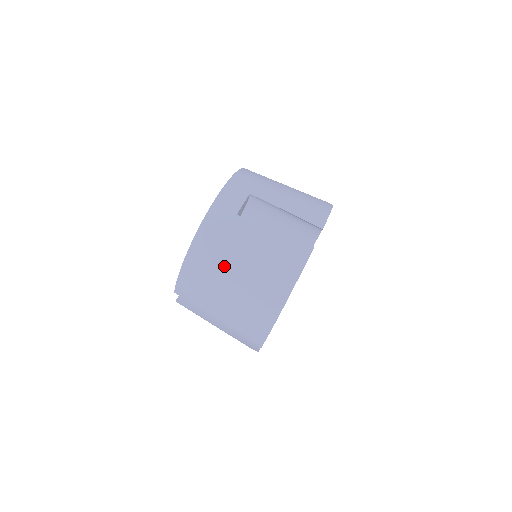
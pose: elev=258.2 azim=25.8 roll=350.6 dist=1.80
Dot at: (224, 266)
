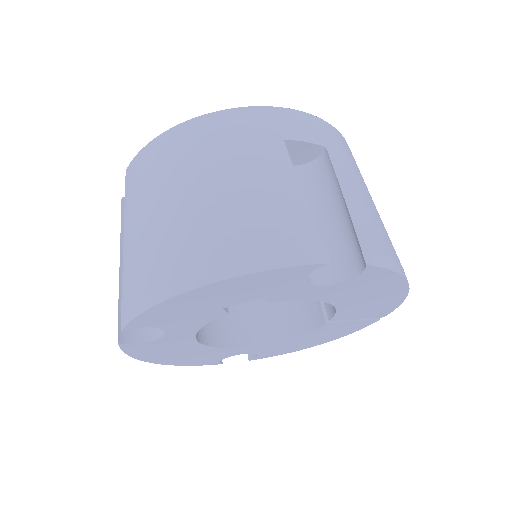
Dot at: (198, 170)
